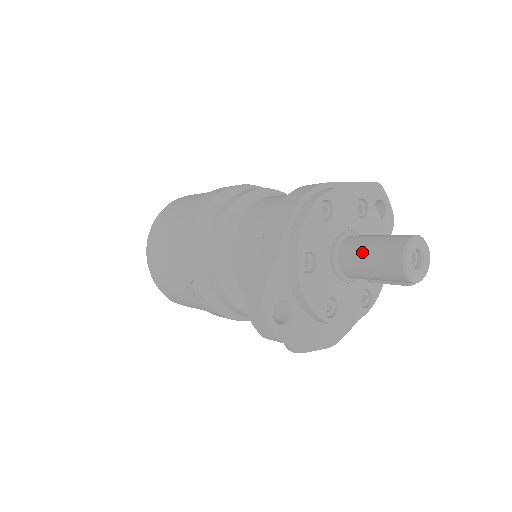
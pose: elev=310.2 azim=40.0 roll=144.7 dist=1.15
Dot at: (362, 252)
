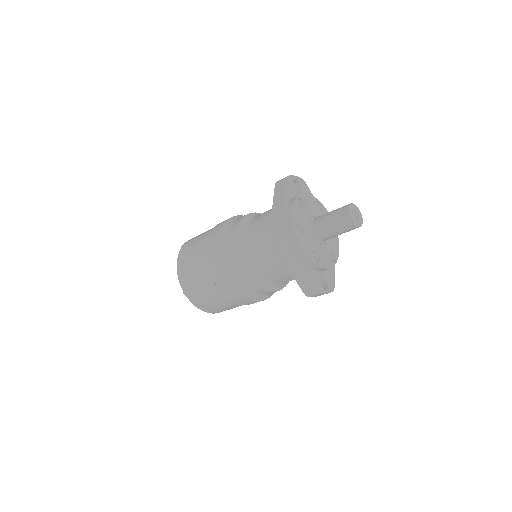
Dot at: (331, 231)
